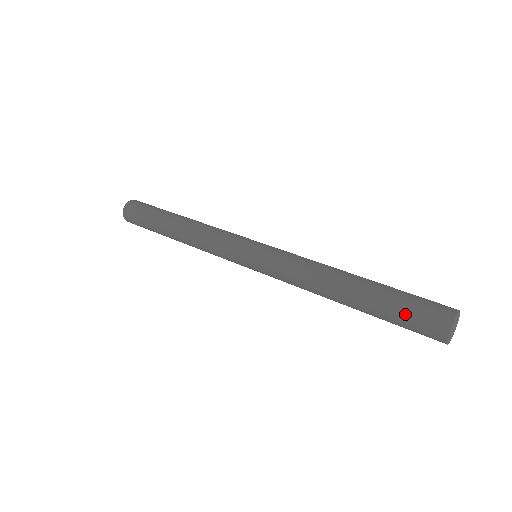
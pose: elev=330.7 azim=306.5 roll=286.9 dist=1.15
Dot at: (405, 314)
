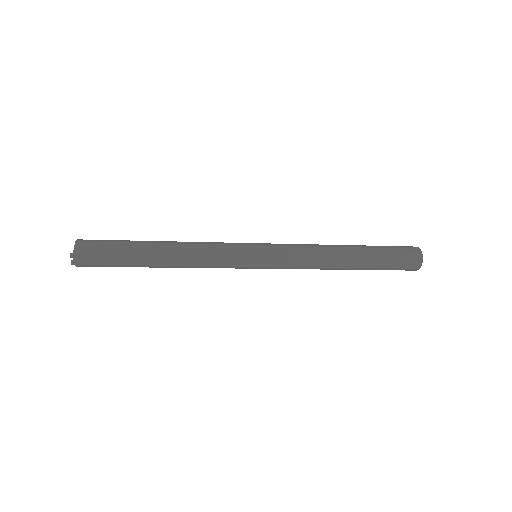
Dot at: (392, 248)
